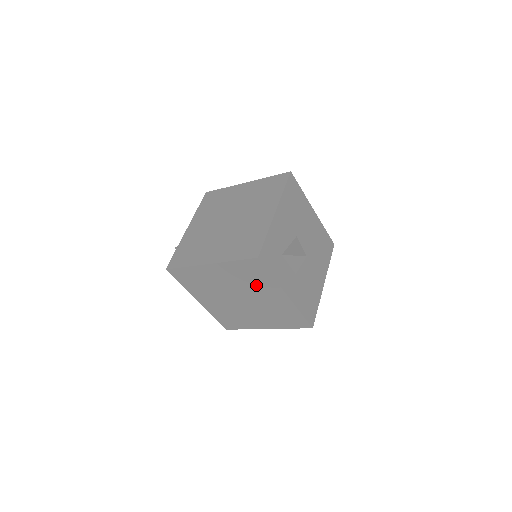
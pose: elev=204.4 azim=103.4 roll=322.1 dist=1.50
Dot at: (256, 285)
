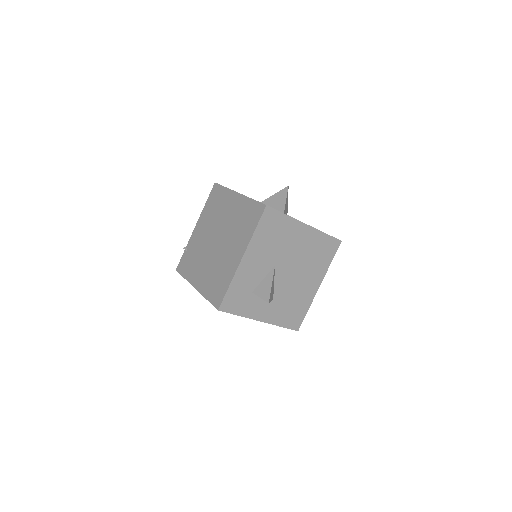
Dot at: occluded
